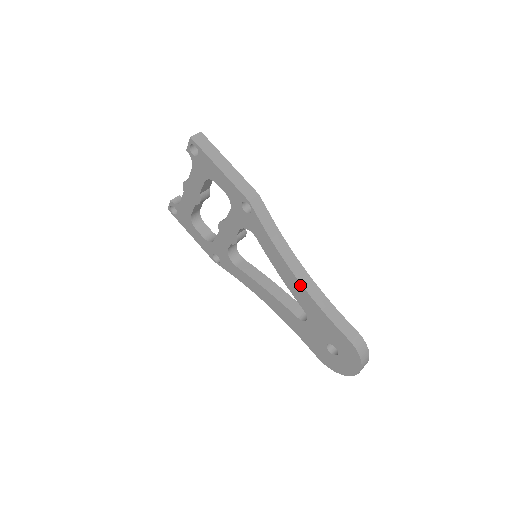
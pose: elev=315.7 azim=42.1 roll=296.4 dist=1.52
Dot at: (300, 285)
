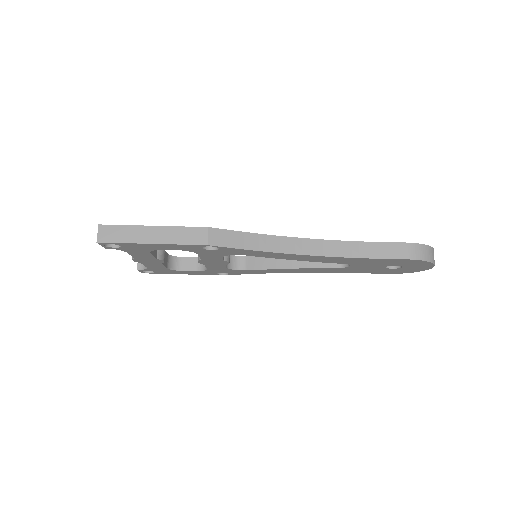
Dot at: (321, 257)
